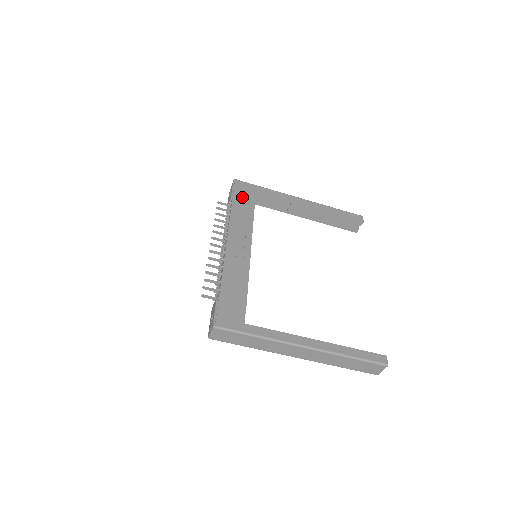
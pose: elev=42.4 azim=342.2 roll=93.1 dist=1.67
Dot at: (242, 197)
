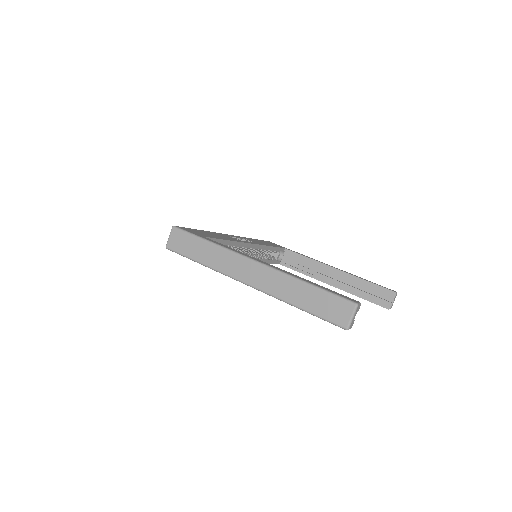
Dot at: (268, 243)
